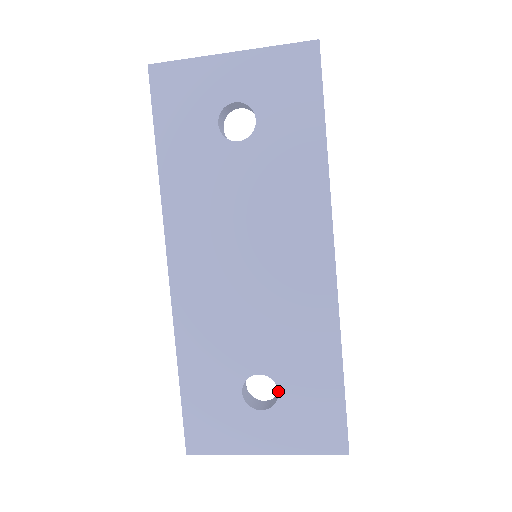
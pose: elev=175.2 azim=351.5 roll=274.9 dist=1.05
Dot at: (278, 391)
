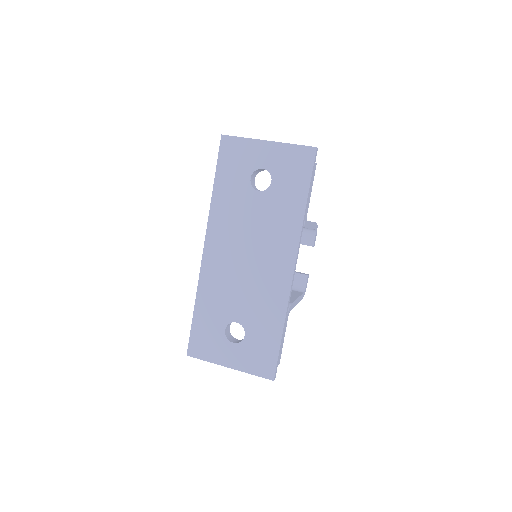
Dot at: (245, 335)
